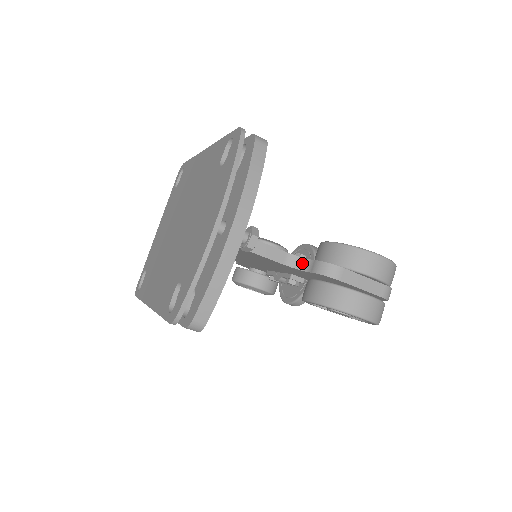
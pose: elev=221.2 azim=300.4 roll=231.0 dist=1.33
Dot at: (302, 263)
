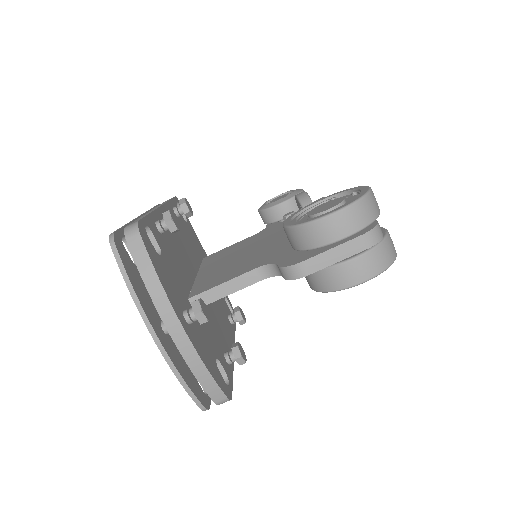
Dot at: (273, 269)
